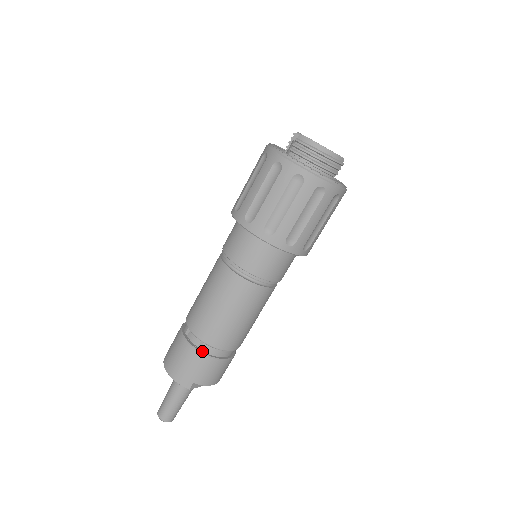
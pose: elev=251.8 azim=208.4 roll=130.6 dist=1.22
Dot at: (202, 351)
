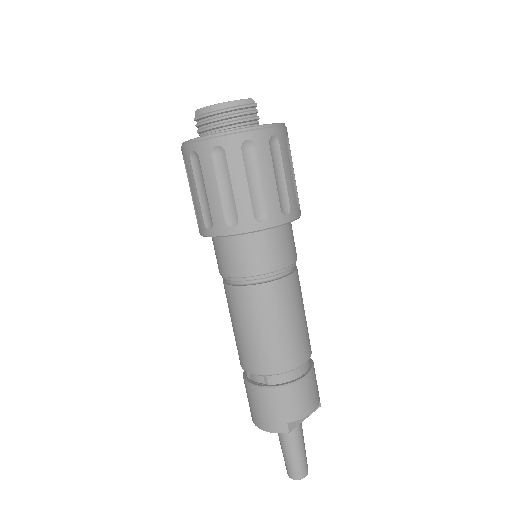
Dot at: (271, 385)
